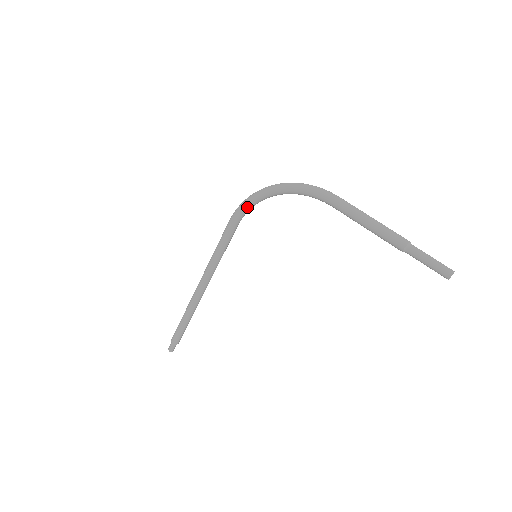
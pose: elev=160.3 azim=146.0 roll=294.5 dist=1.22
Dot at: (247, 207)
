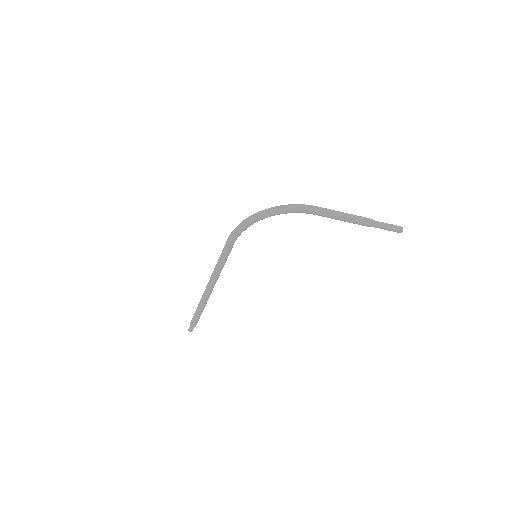
Dot at: occluded
